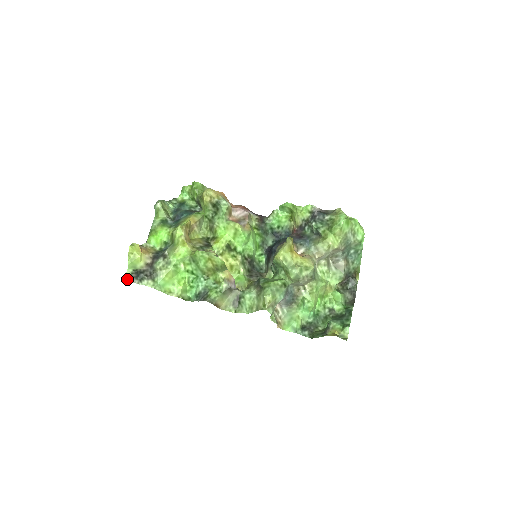
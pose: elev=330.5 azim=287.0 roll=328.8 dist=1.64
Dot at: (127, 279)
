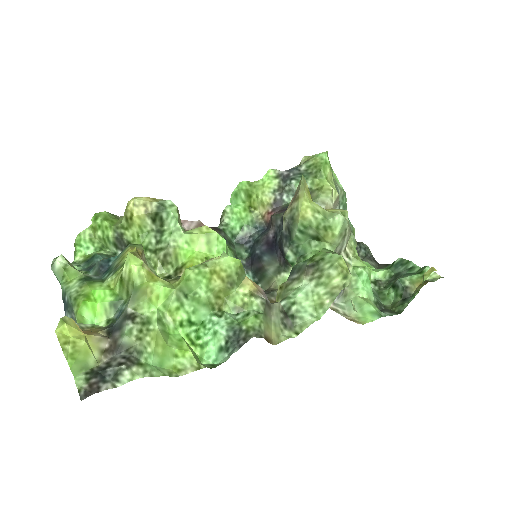
Dot at: (86, 393)
